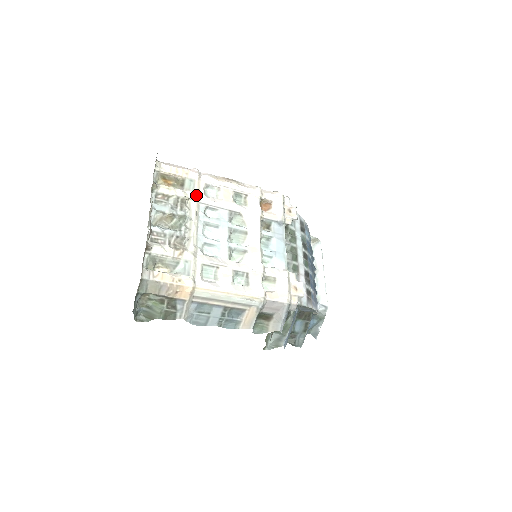
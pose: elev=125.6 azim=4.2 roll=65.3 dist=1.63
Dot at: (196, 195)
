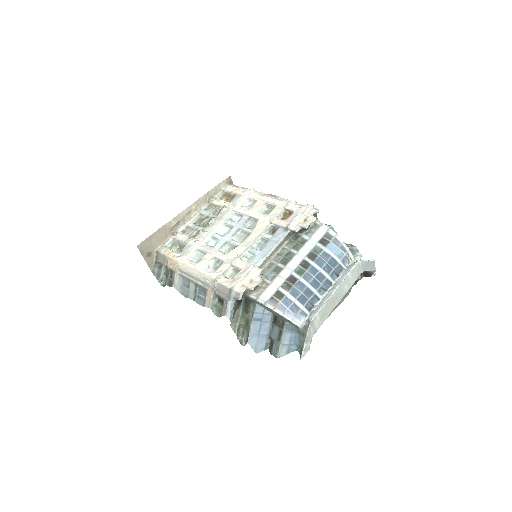
Dot at: (231, 205)
